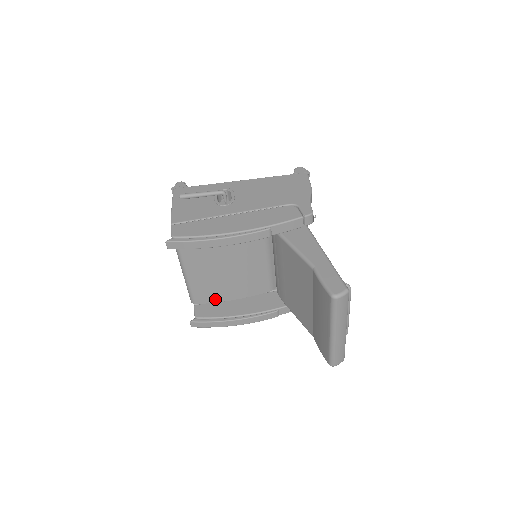
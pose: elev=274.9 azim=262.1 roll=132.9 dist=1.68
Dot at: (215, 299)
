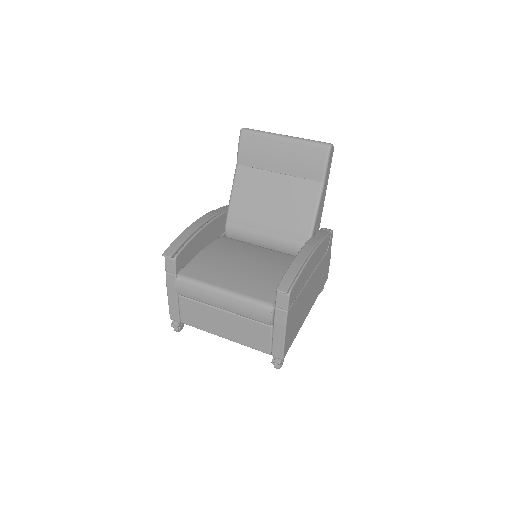
Dot at: occluded
